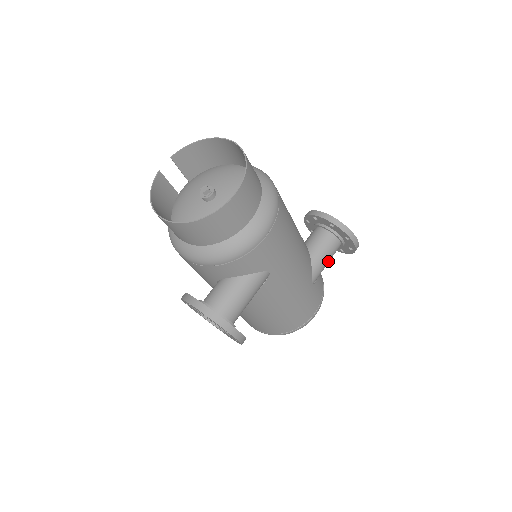
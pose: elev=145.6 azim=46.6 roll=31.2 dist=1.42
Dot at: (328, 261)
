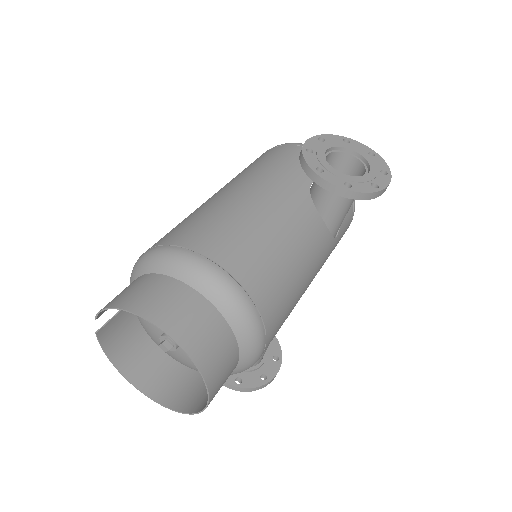
Dot at: occluded
